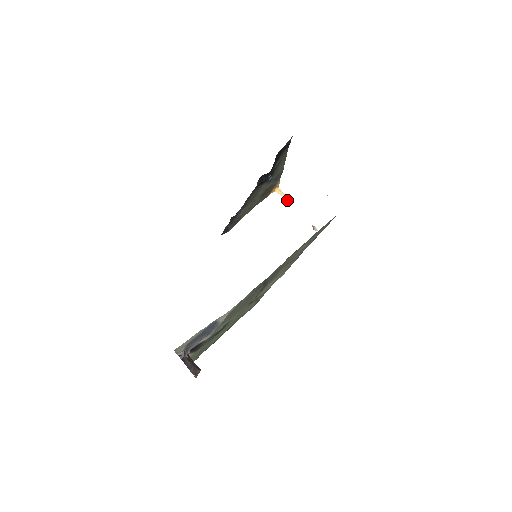
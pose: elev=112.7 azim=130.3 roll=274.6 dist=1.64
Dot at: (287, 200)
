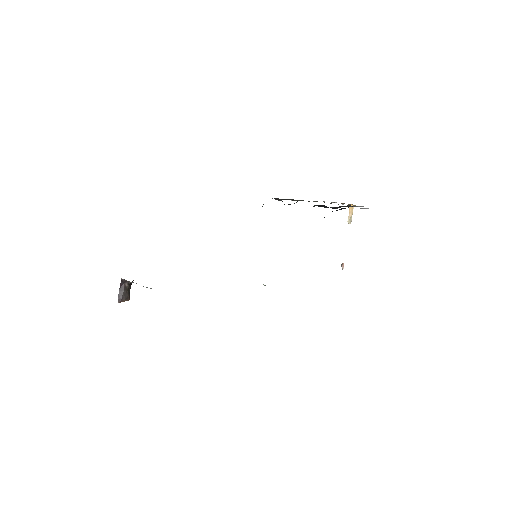
Dot at: (349, 222)
